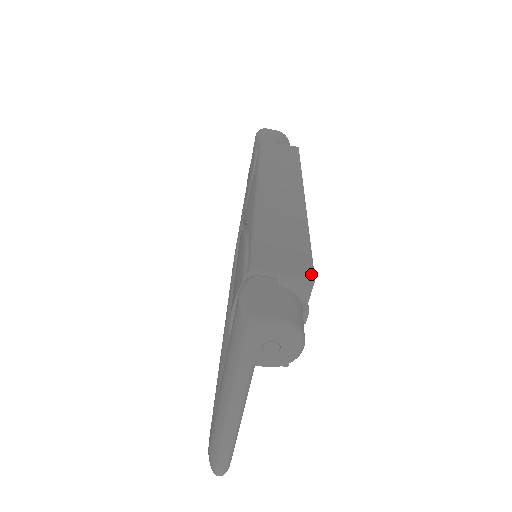
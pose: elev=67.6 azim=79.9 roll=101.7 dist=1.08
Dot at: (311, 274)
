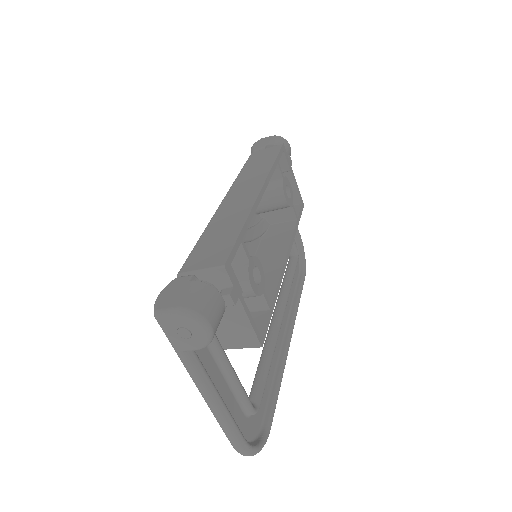
Dot at: (223, 261)
